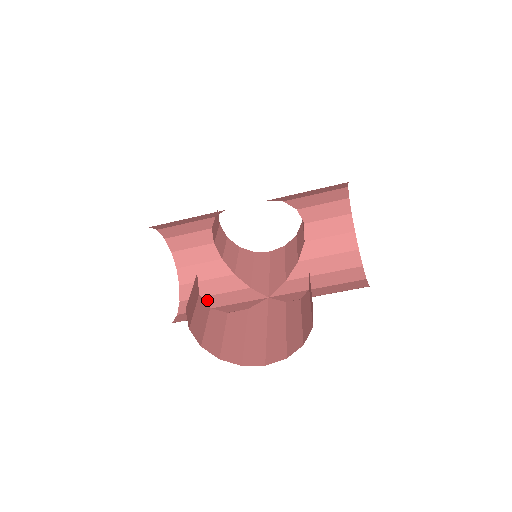
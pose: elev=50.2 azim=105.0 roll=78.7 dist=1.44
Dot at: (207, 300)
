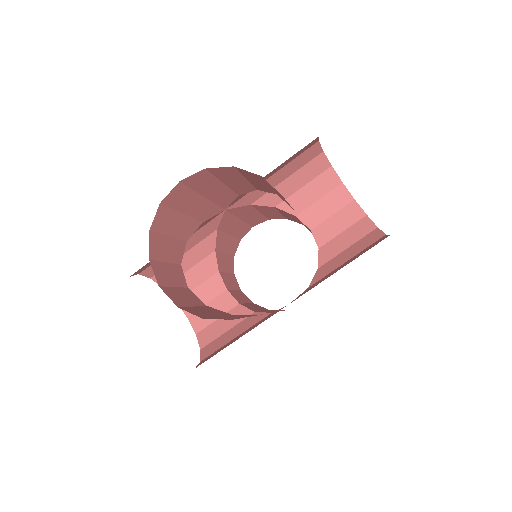
Dot at: (227, 344)
